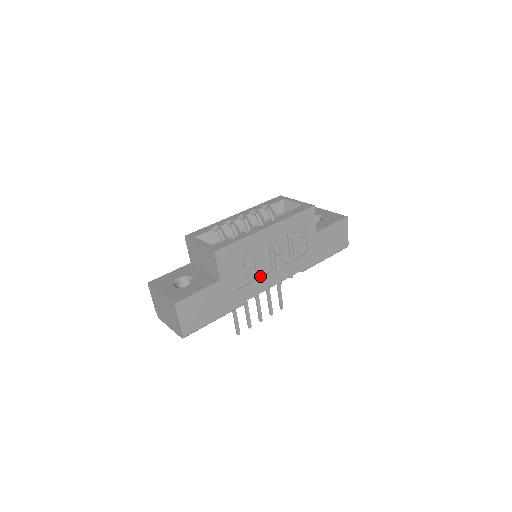
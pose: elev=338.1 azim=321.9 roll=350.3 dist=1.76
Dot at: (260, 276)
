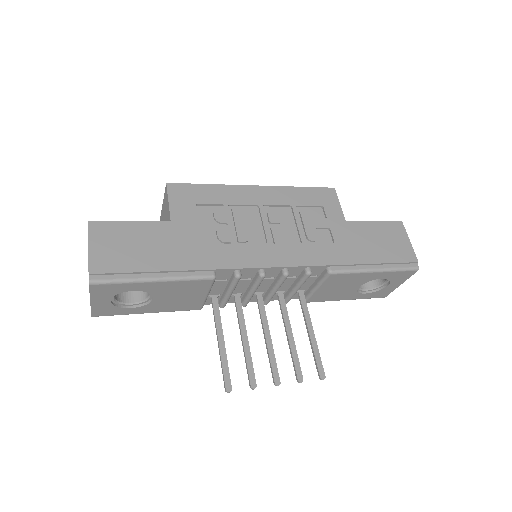
Dot at: (245, 246)
